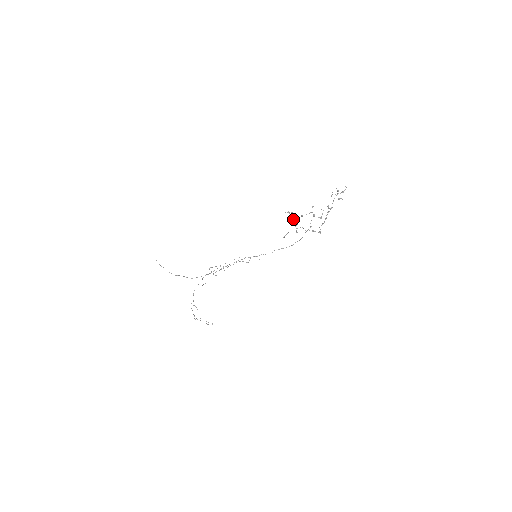
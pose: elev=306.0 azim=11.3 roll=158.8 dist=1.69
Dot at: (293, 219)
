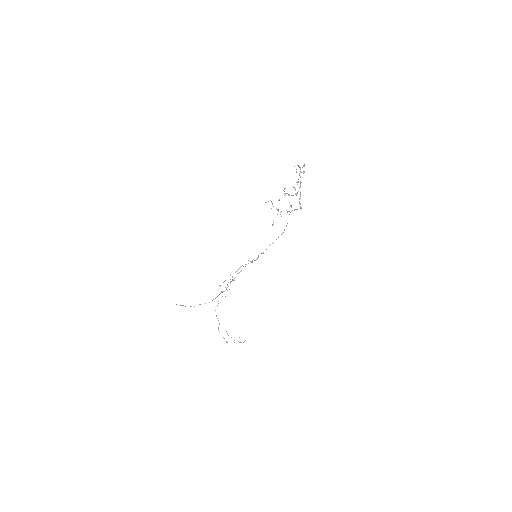
Dot at: (273, 206)
